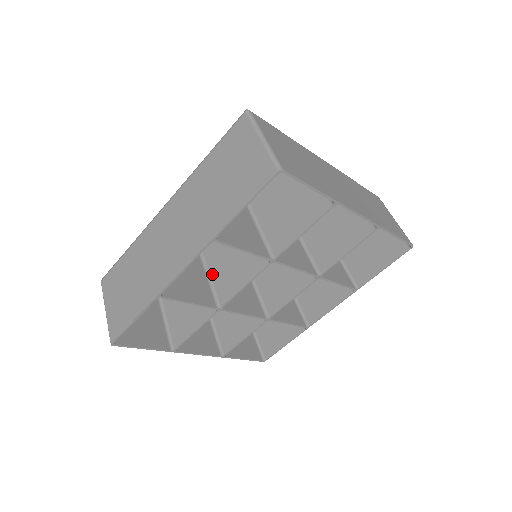
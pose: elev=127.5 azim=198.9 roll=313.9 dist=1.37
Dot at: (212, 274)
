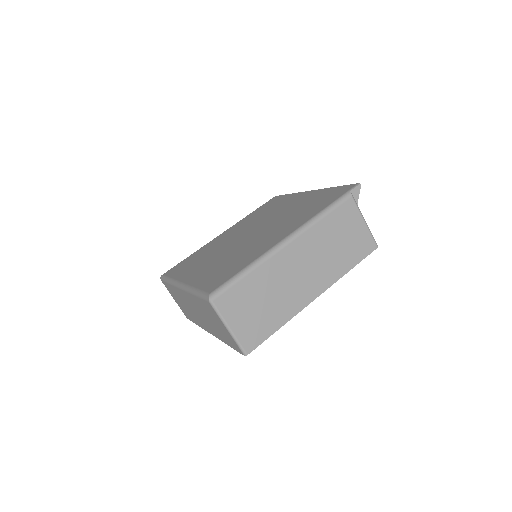
Dot at: occluded
